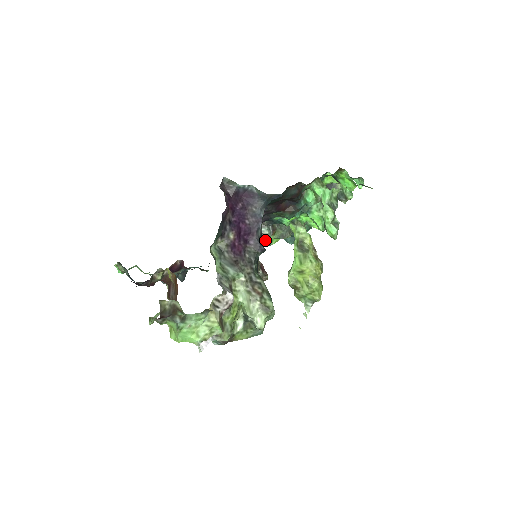
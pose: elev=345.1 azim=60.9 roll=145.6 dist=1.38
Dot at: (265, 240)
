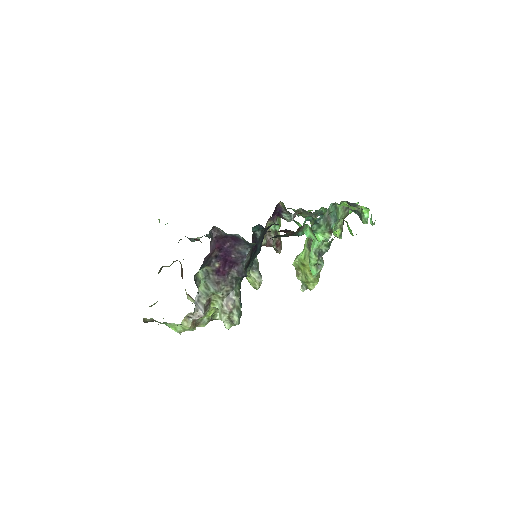
Dot at: occluded
